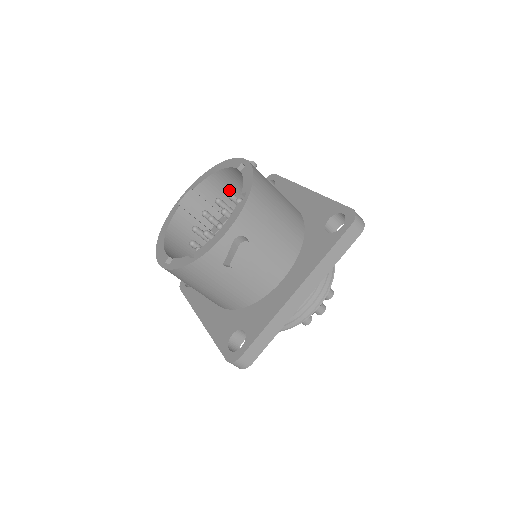
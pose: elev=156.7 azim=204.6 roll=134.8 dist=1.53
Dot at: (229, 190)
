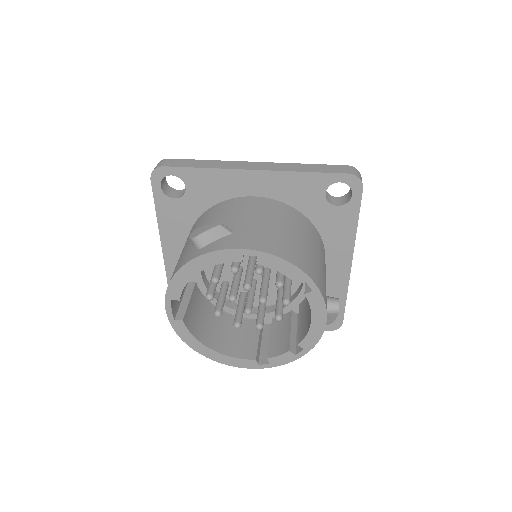
Dot at: occluded
